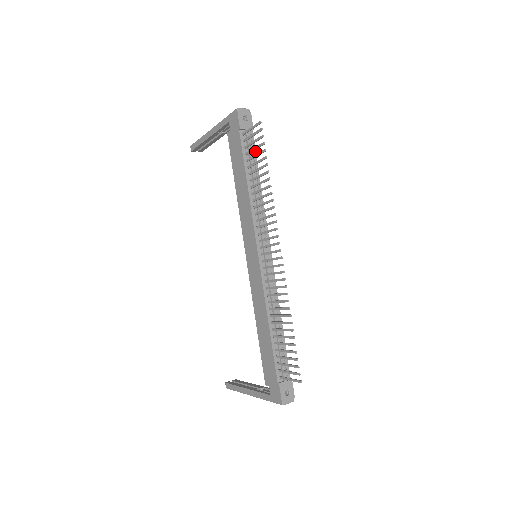
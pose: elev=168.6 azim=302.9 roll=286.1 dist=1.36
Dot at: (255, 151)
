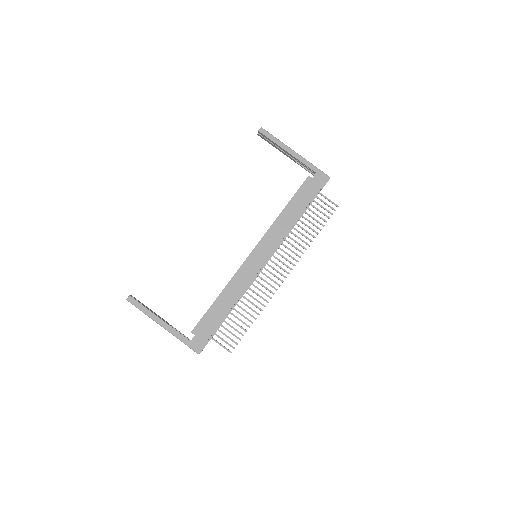
Dot at: occluded
